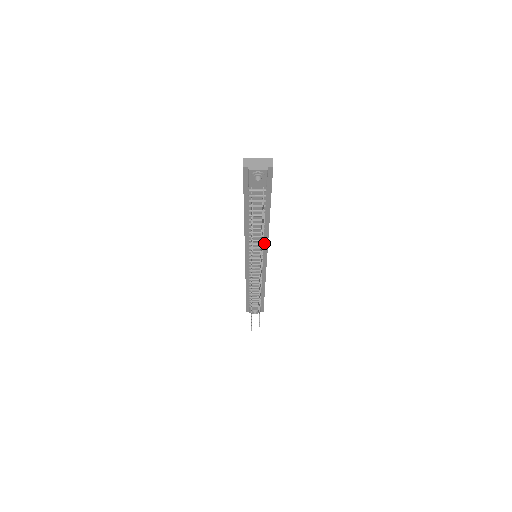
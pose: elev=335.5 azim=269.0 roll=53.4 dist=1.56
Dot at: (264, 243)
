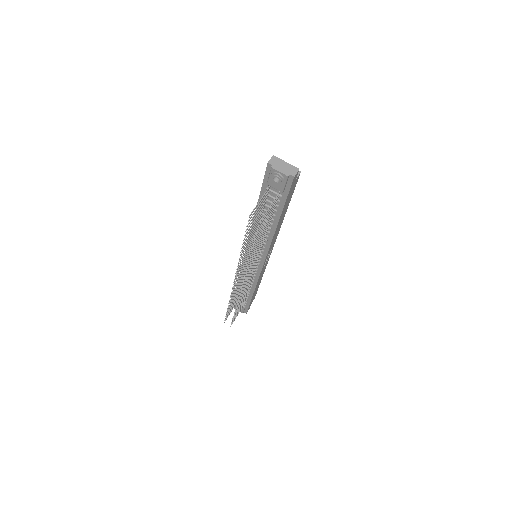
Dot at: (266, 247)
